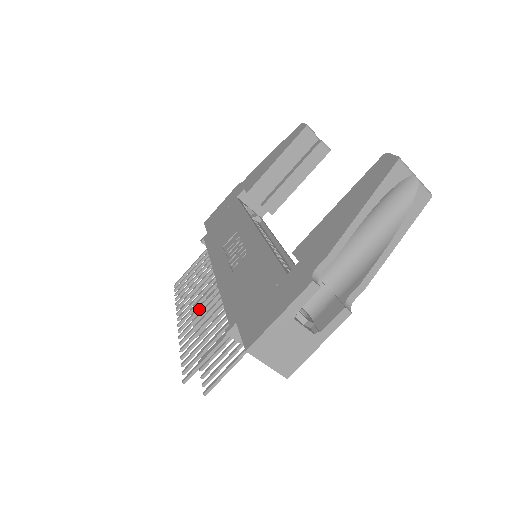
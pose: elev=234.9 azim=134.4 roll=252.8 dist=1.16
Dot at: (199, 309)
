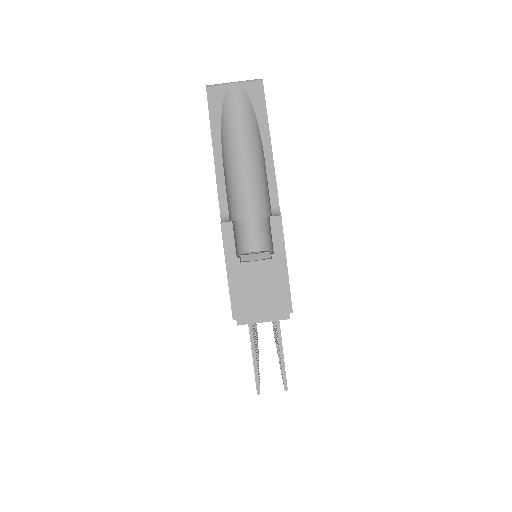
Dot at: occluded
